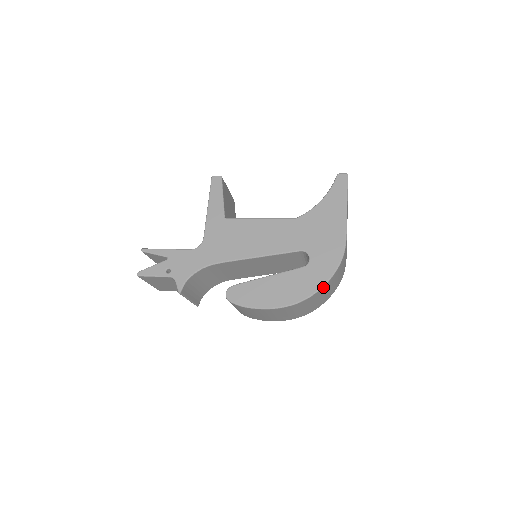
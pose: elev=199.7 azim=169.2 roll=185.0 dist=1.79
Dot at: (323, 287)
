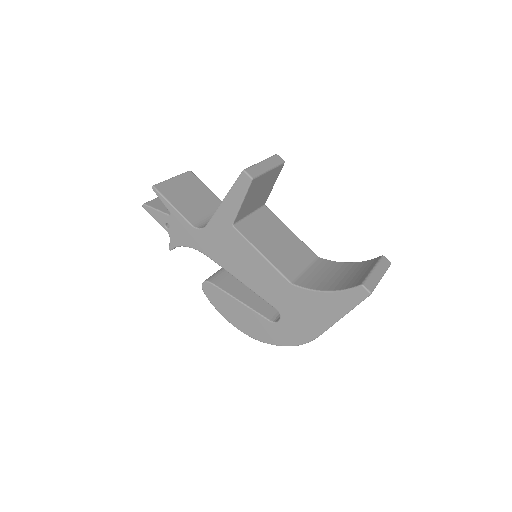
Dot at: (275, 344)
